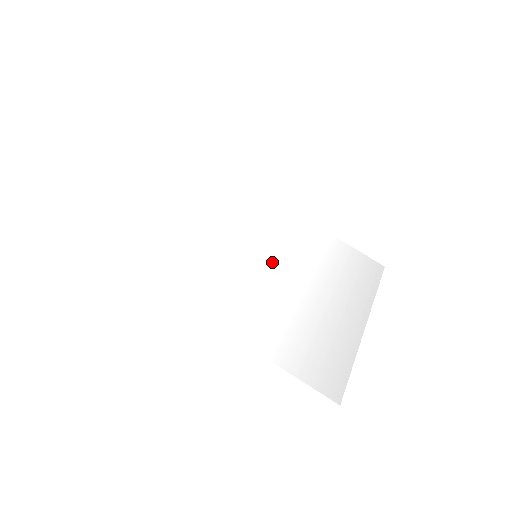
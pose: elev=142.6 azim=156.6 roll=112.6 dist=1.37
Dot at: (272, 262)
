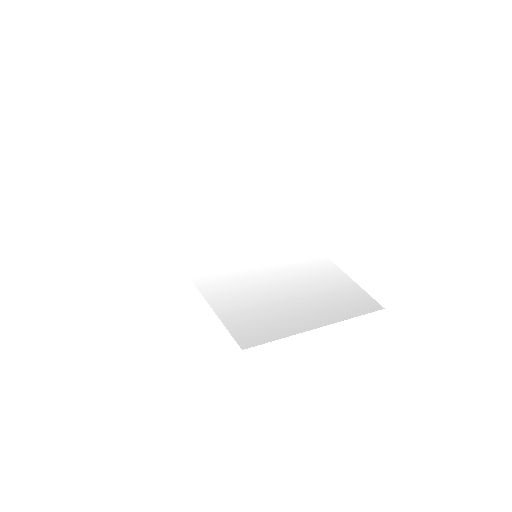
Dot at: (267, 263)
